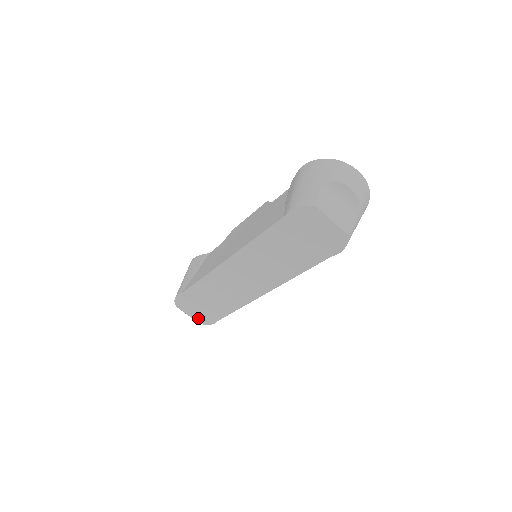
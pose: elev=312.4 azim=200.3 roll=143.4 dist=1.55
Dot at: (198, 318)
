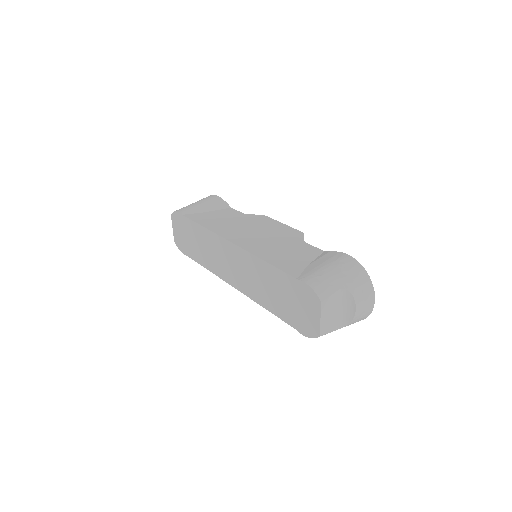
Dot at: (177, 238)
